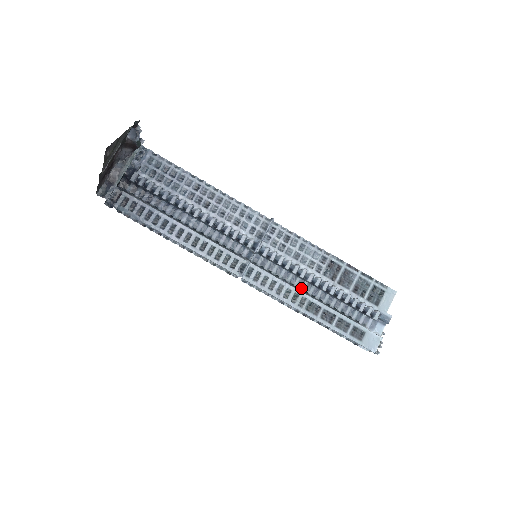
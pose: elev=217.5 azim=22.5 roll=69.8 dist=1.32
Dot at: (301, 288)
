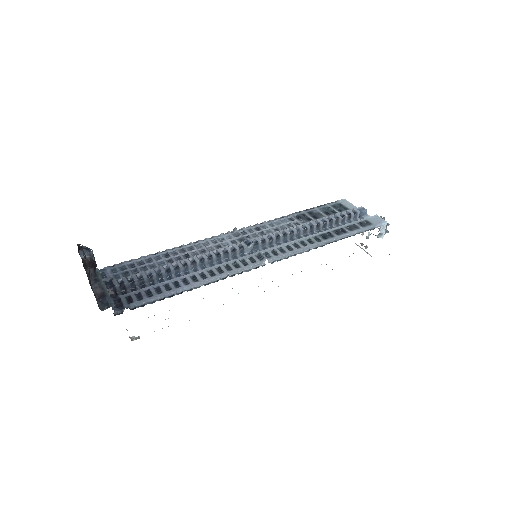
Dot at: occluded
